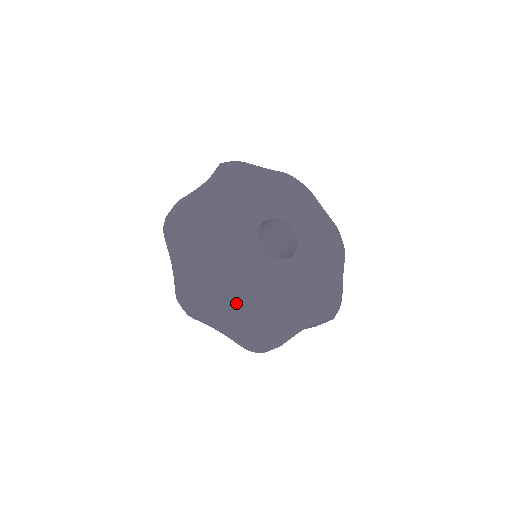
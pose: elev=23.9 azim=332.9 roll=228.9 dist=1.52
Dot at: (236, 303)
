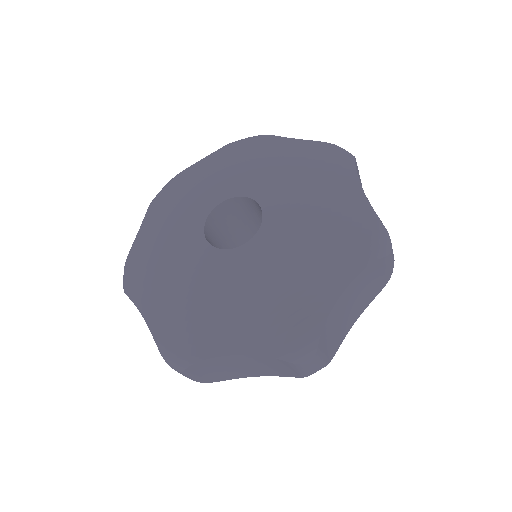
Dot at: (217, 337)
